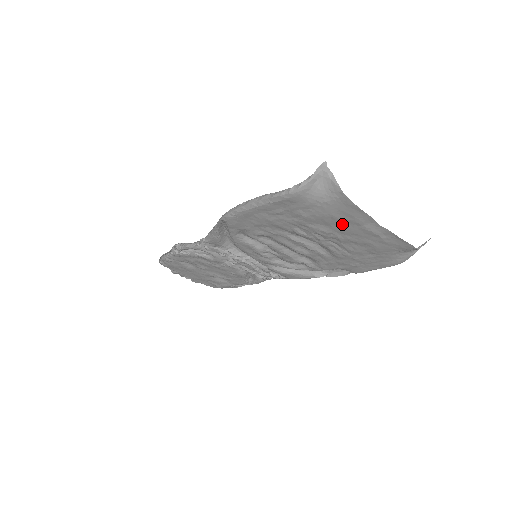
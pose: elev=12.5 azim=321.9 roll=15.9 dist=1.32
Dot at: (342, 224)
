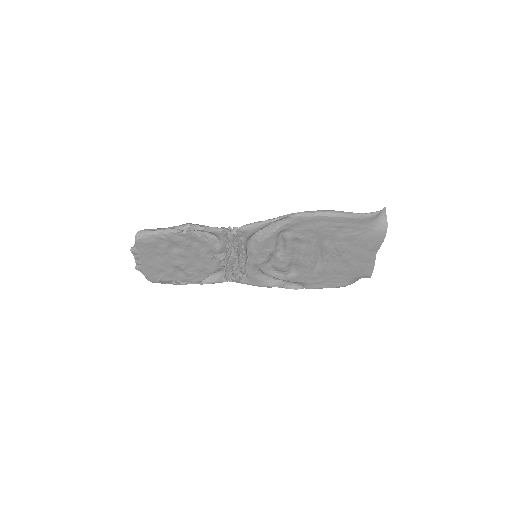
Dot at: (361, 247)
